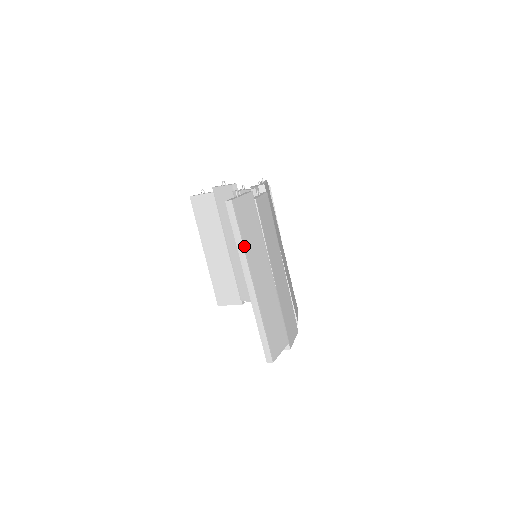
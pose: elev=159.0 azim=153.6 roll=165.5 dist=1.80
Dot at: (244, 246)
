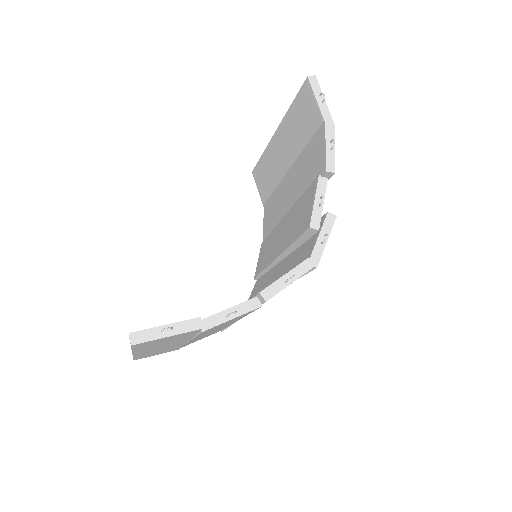
Dot at: (135, 350)
